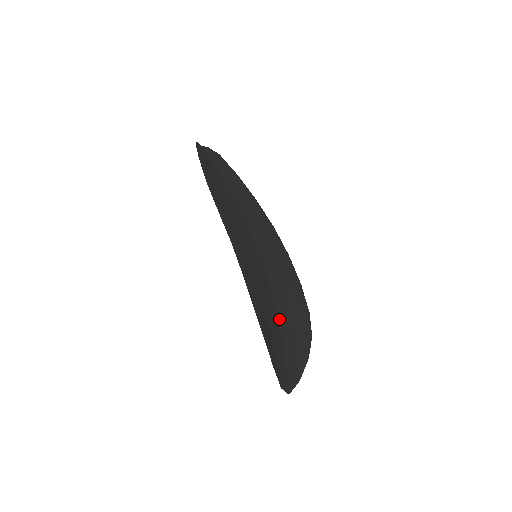
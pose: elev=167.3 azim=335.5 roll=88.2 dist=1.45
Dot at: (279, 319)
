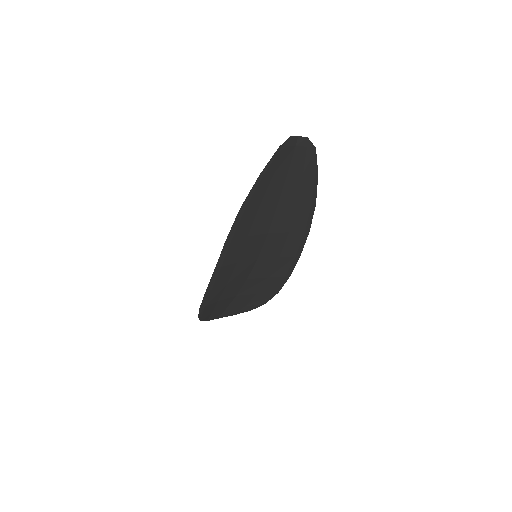
Dot at: (239, 294)
